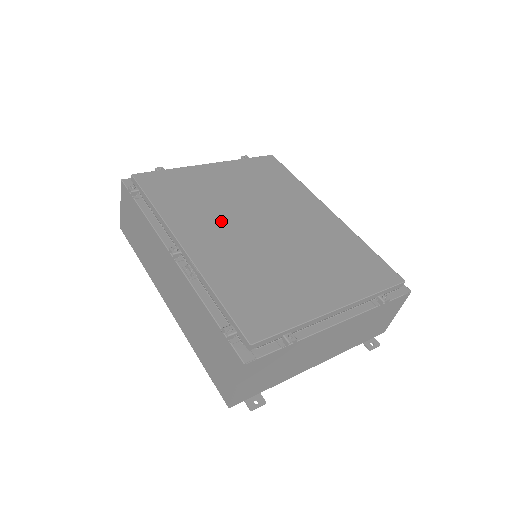
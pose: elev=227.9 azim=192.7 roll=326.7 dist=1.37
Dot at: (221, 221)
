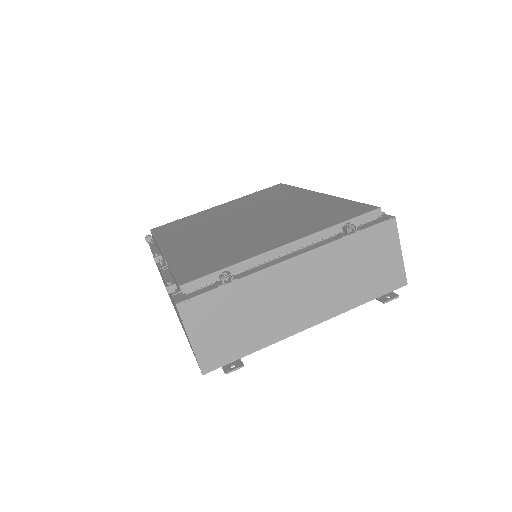
Dot at: (206, 229)
